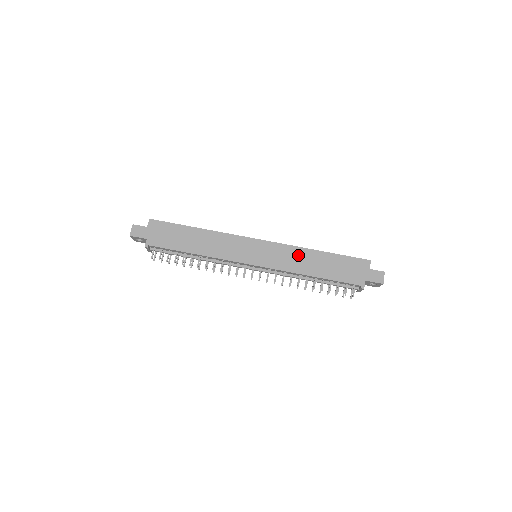
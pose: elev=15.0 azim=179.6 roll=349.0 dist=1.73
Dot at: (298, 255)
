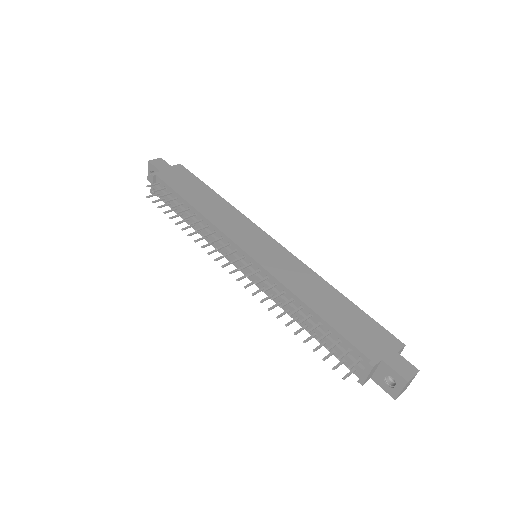
Dot at: (308, 278)
